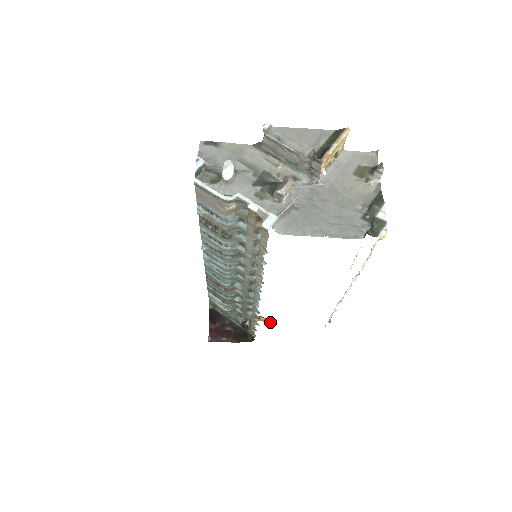
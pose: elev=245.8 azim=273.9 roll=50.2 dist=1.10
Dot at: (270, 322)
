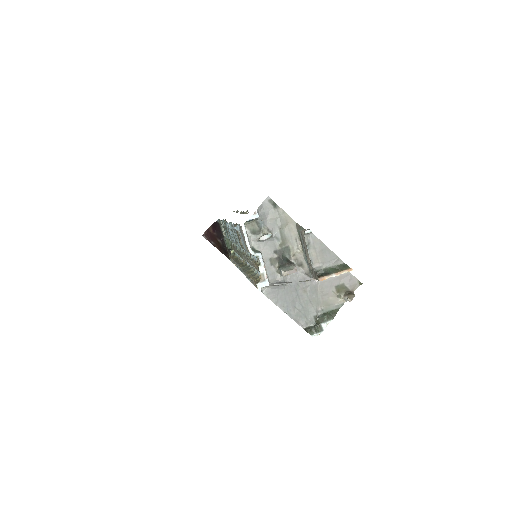
Dot at: occluded
